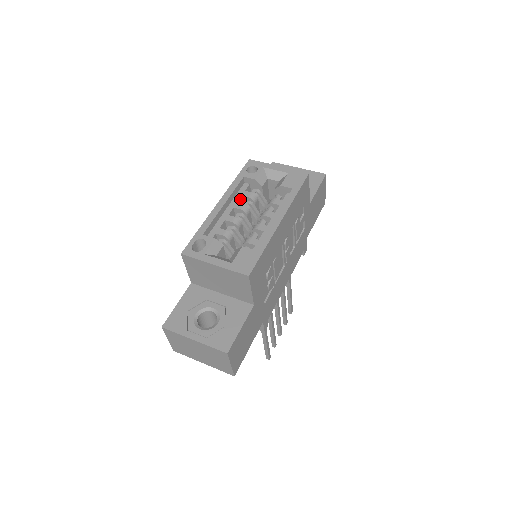
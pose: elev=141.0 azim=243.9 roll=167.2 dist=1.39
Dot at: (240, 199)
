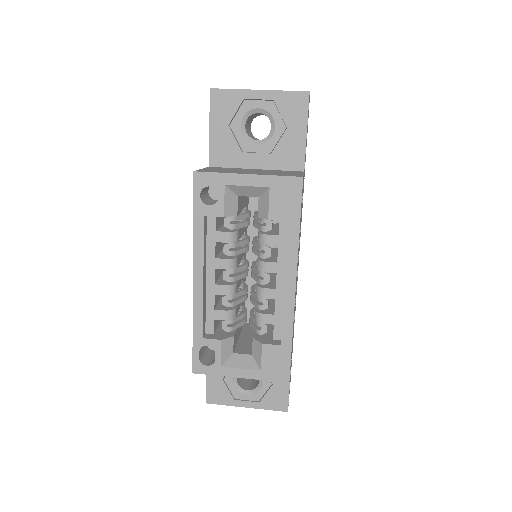
Dot at: (215, 247)
